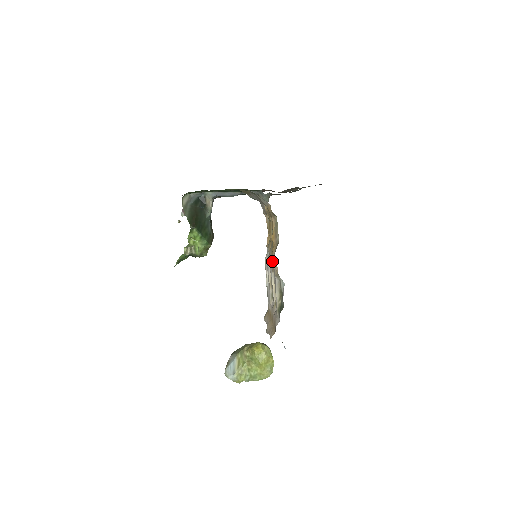
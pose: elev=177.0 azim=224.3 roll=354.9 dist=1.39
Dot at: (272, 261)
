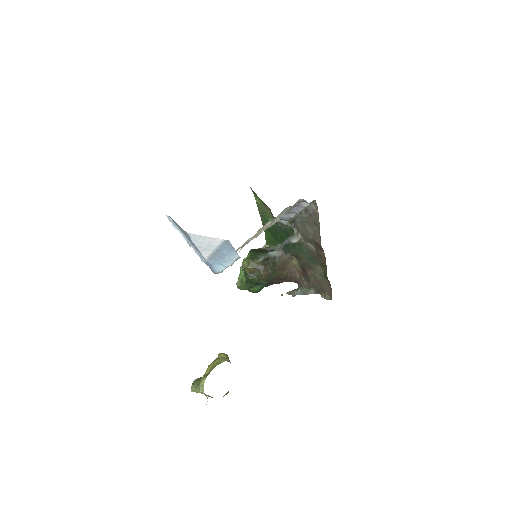
Dot at: occluded
